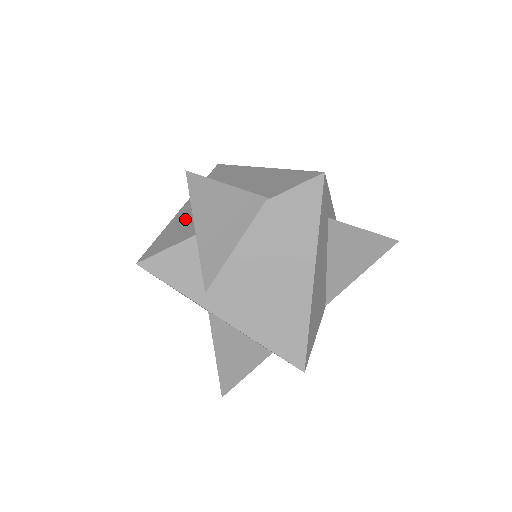
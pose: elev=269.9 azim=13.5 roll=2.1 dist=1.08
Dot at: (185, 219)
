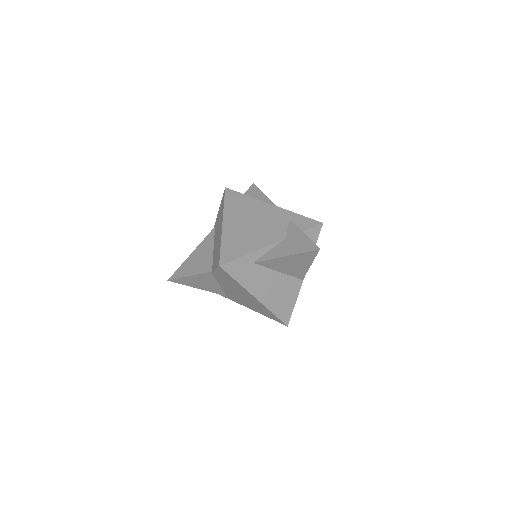
Dot at: occluded
